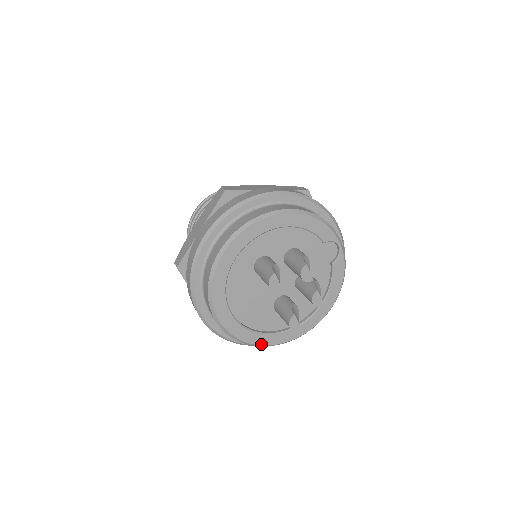
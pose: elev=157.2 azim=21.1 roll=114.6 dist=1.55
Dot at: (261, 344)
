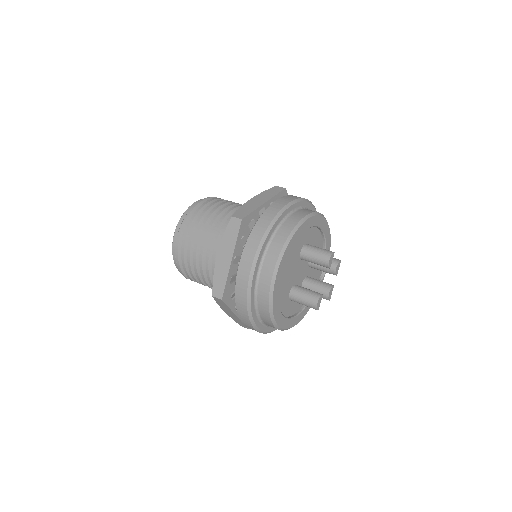
Dot at: (275, 317)
